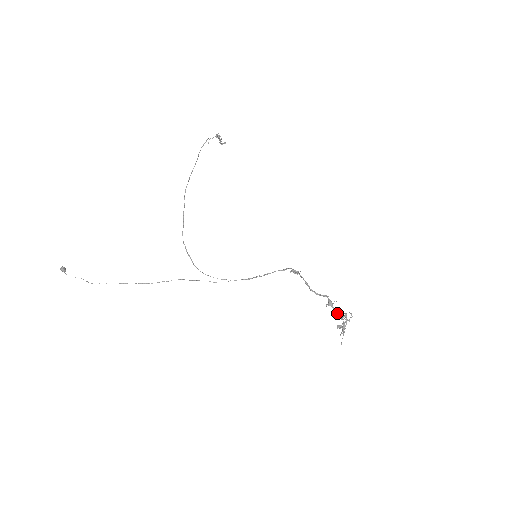
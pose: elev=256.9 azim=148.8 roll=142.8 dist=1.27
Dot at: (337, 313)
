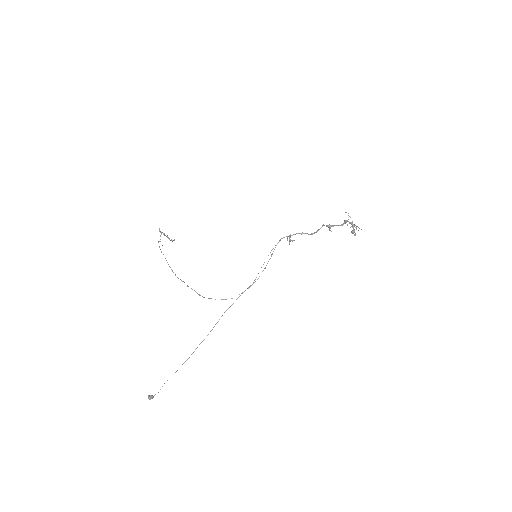
Dot at: (340, 225)
